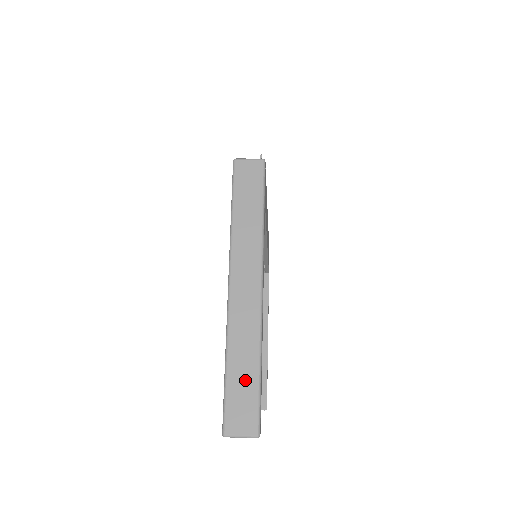
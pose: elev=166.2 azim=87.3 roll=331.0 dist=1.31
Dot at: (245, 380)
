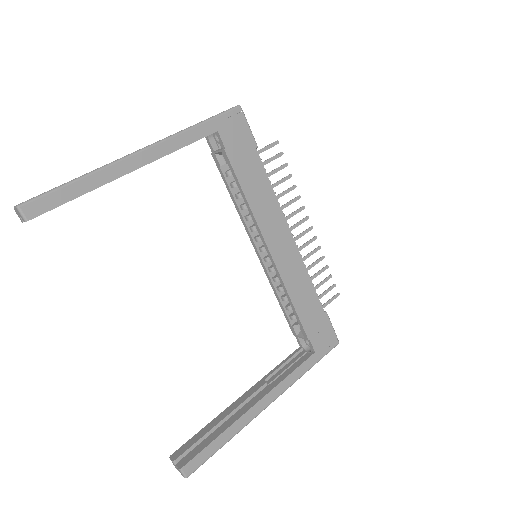
Dot at: occluded
